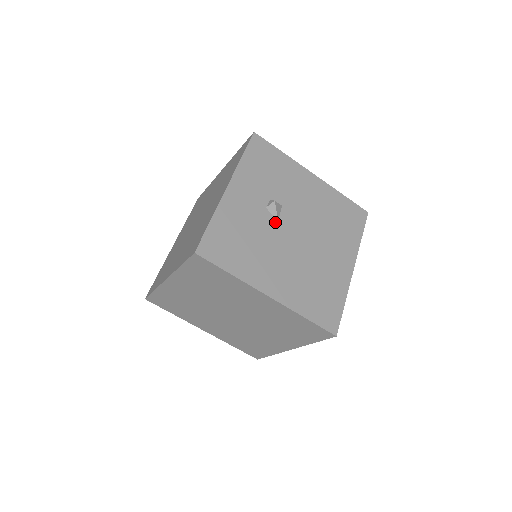
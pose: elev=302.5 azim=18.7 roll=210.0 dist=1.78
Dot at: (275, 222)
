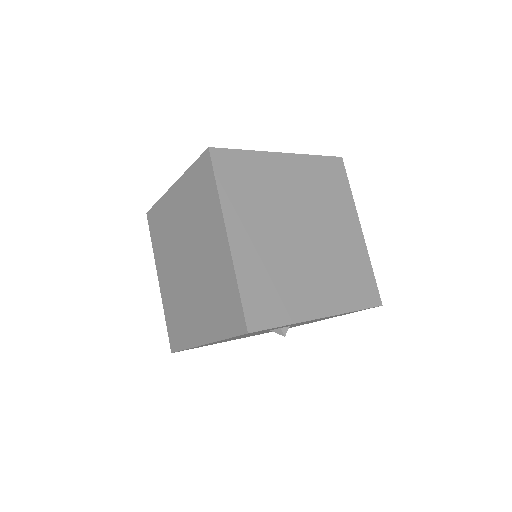
Dot at: occluded
